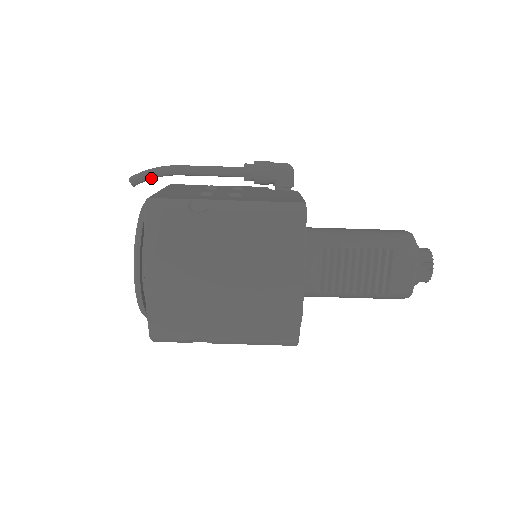
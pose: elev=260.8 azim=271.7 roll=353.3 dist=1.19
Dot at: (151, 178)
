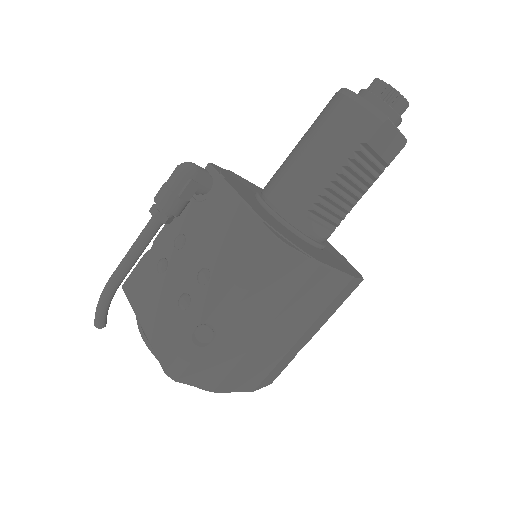
Dot at: (108, 308)
